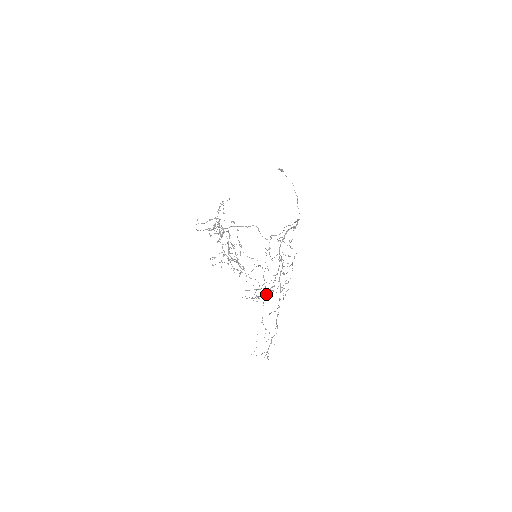
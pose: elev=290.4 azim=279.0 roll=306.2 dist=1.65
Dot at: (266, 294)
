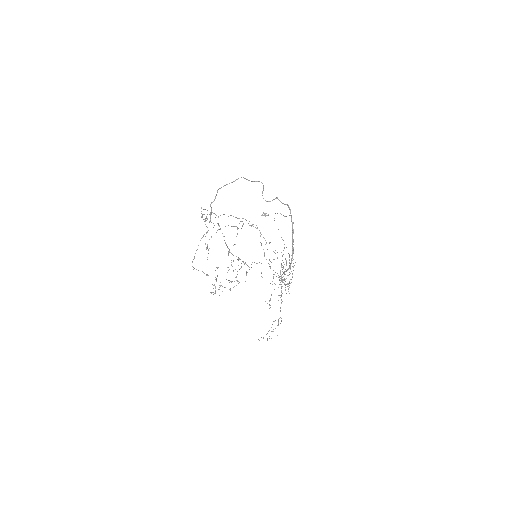
Dot at: occluded
